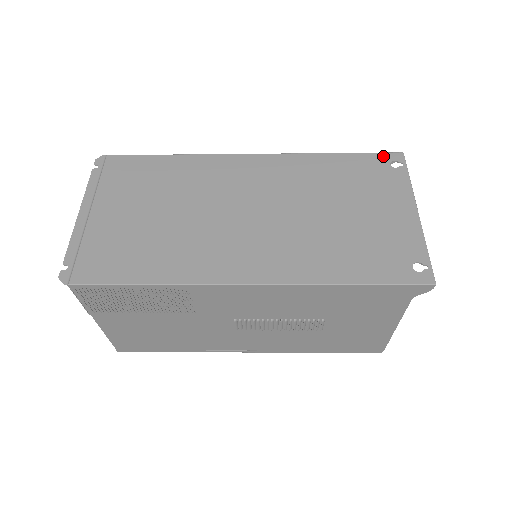
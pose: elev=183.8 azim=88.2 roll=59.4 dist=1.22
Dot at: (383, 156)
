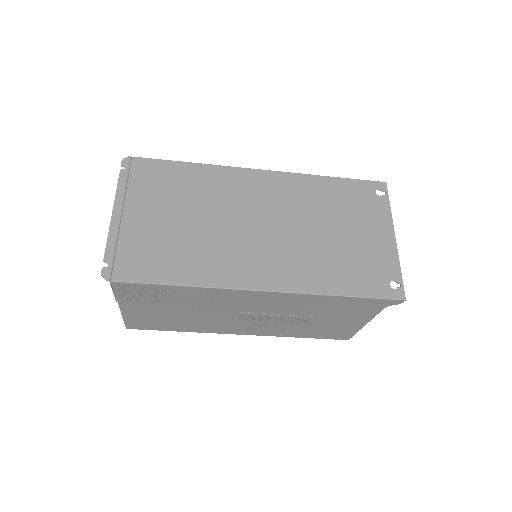
Dot at: (370, 184)
